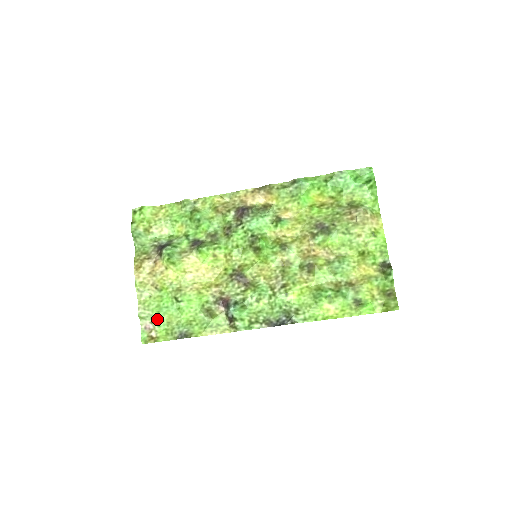
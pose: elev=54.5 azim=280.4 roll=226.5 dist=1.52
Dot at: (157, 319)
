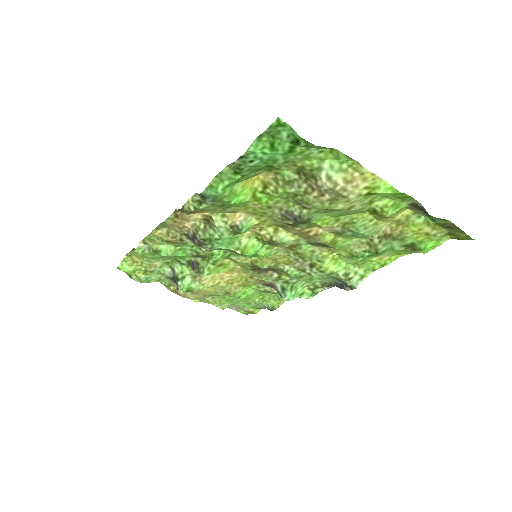
Dot at: (237, 305)
